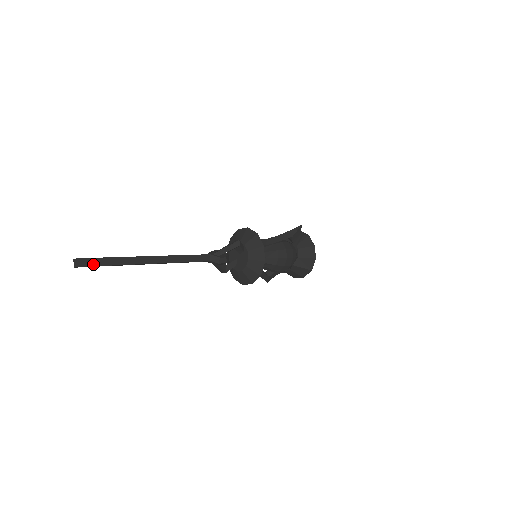
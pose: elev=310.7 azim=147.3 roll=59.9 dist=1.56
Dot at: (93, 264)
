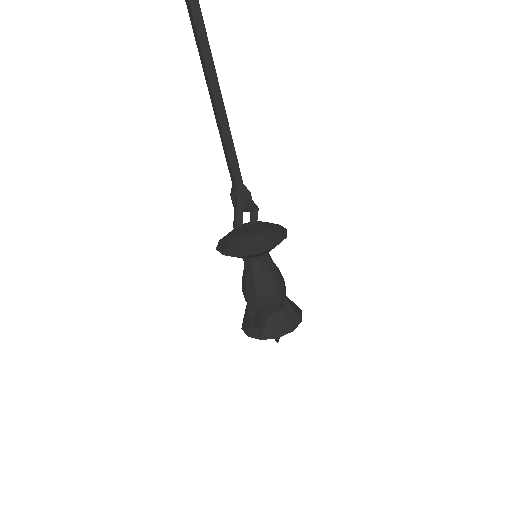
Dot at: (202, 18)
